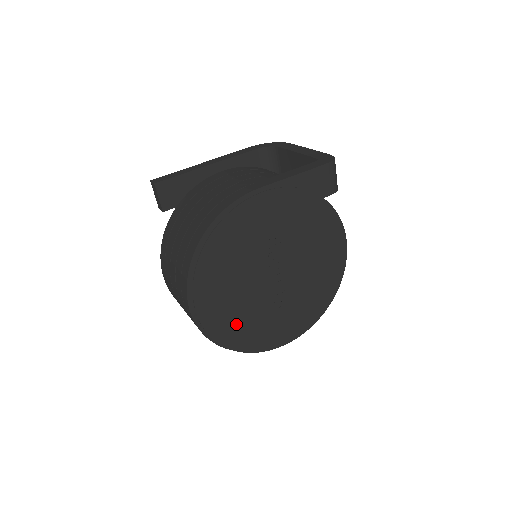
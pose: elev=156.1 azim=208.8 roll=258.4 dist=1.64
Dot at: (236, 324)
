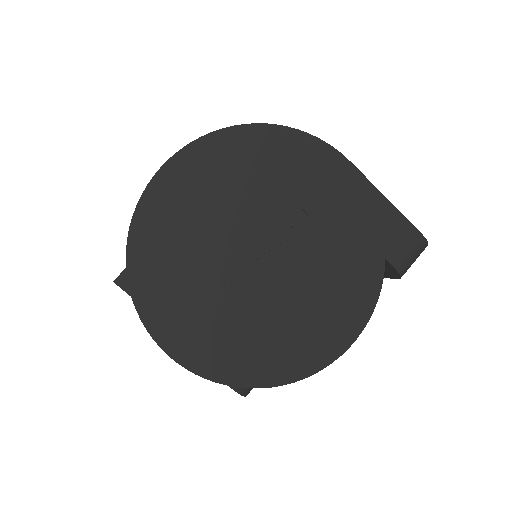
Dot at: (173, 243)
